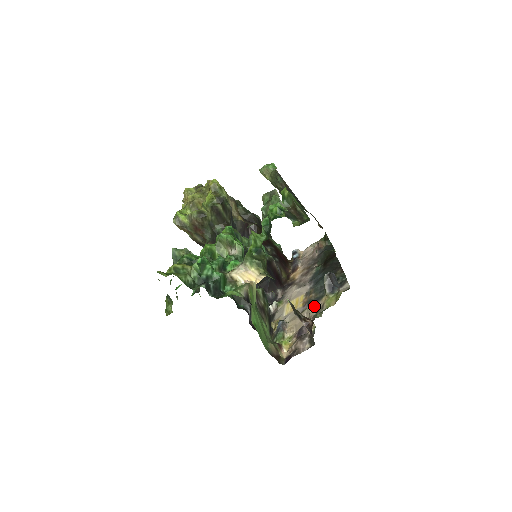
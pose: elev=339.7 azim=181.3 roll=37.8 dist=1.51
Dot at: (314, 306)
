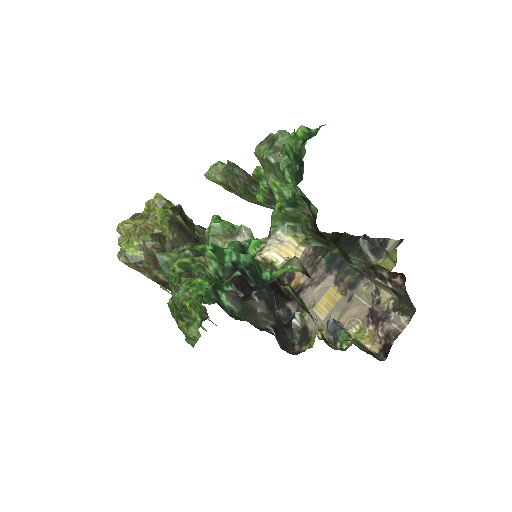
Dot at: (363, 284)
